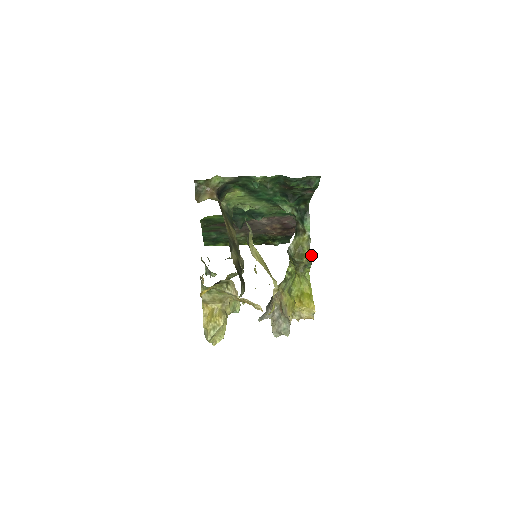
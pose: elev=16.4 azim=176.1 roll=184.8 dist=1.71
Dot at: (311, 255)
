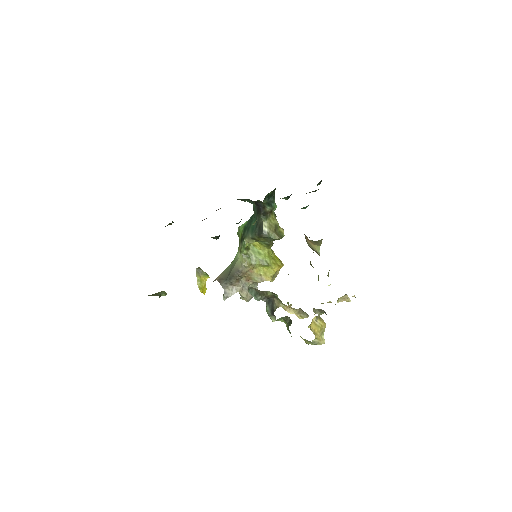
Dot at: (282, 228)
